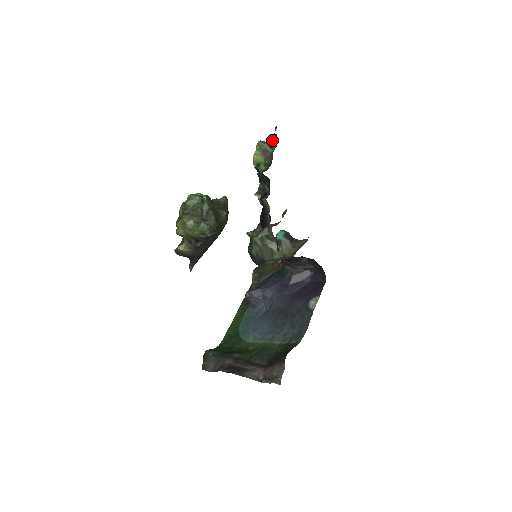
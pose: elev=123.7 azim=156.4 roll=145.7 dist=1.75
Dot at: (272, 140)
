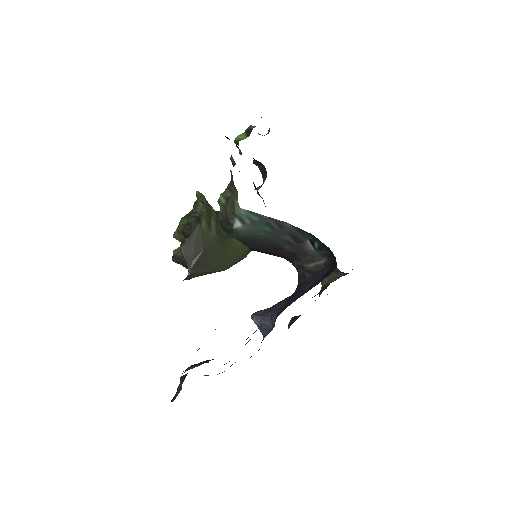
Dot at: (268, 132)
